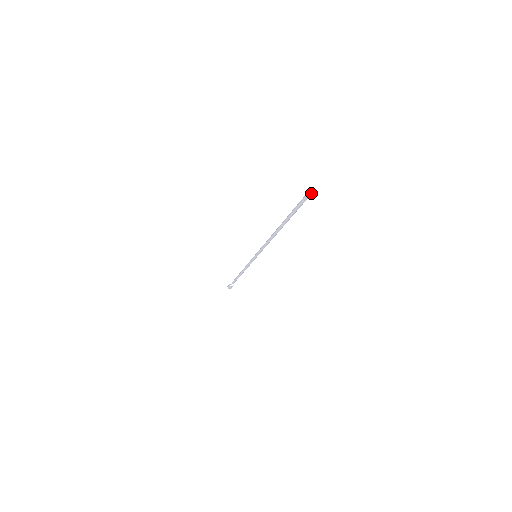
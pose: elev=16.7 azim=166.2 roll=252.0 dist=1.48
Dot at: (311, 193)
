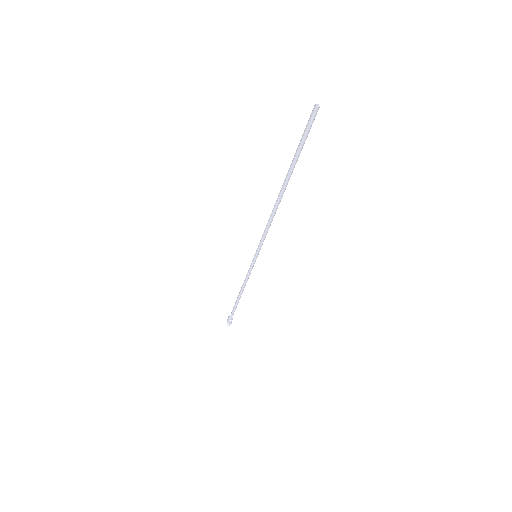
Dot at: (318, 107)
